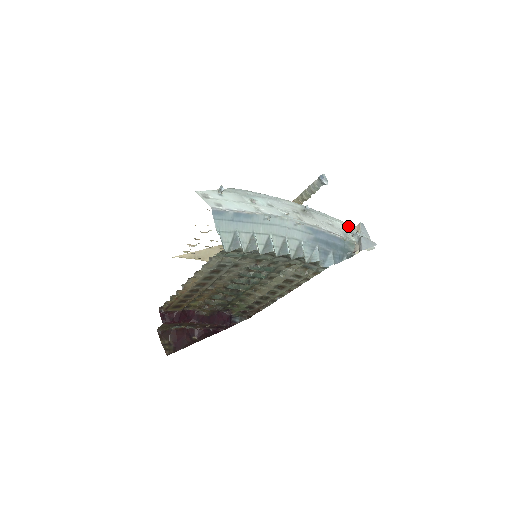
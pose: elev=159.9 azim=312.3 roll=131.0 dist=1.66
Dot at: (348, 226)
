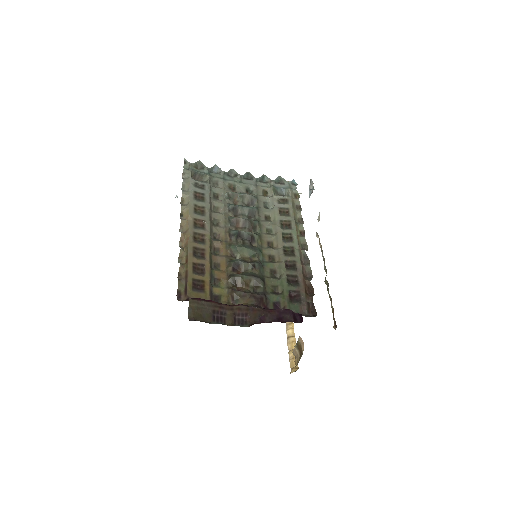
Dot at: occluded
